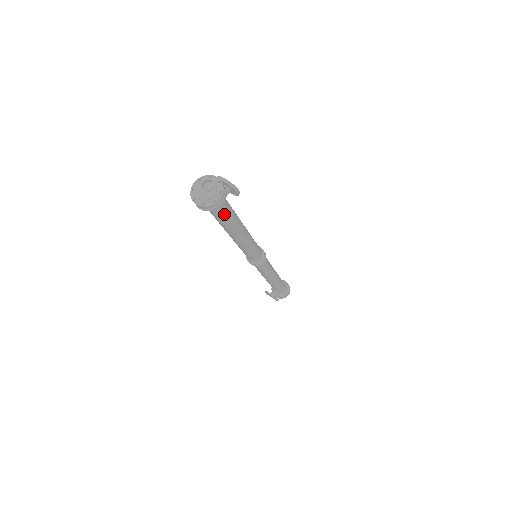
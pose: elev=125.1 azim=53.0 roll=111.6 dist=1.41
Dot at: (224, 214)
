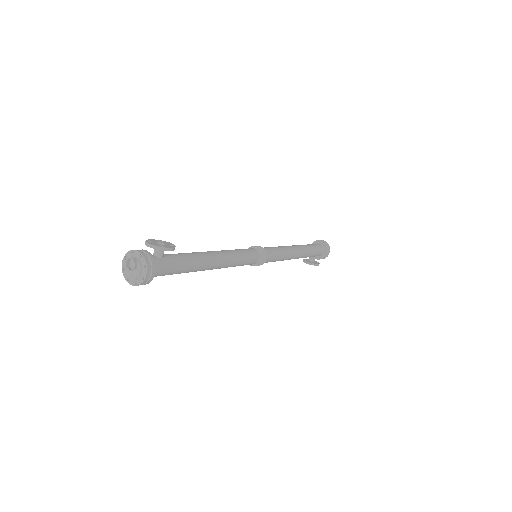
Dot at: (170, 271)
